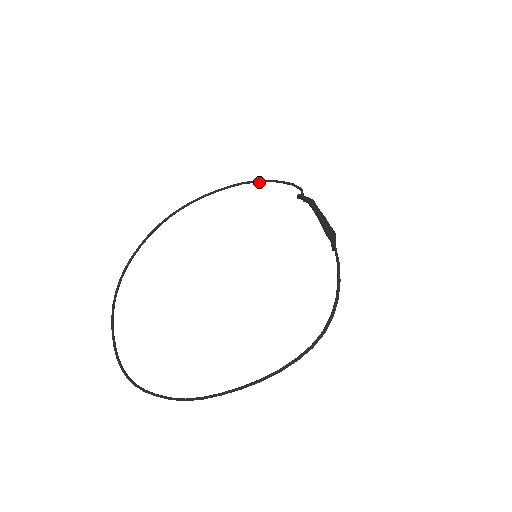
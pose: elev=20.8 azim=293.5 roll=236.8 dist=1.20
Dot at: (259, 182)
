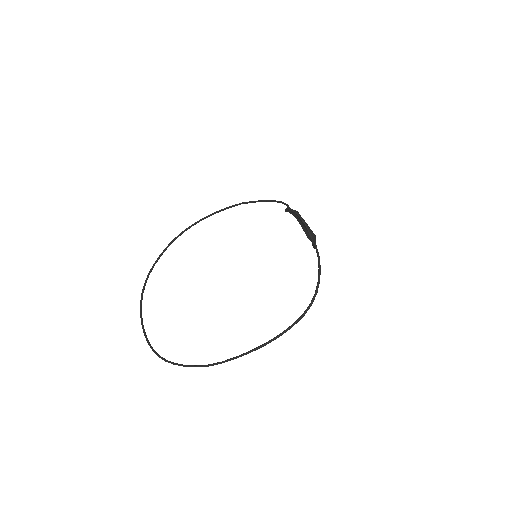
Dot at: (254, 202)
